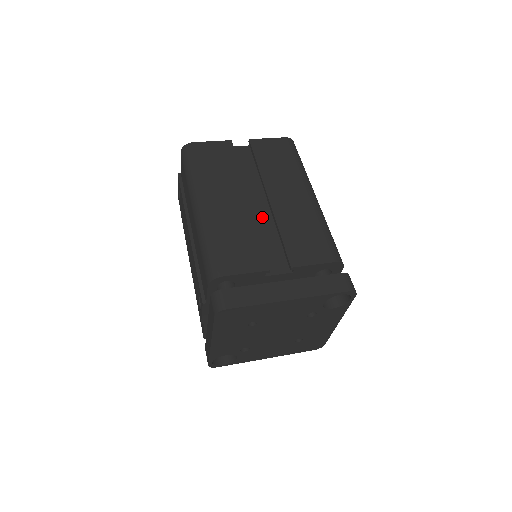
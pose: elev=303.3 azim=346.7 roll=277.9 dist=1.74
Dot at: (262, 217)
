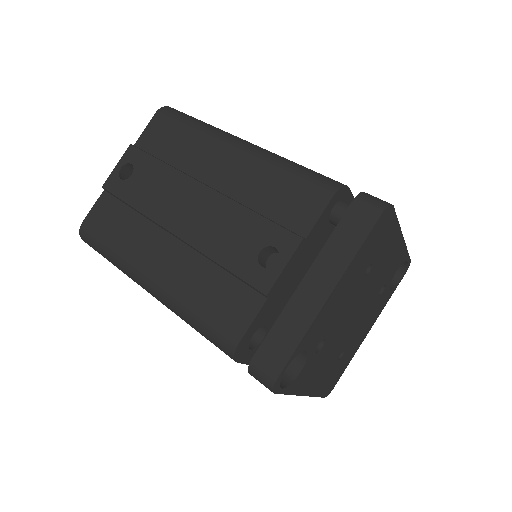
Dot at: occluded
